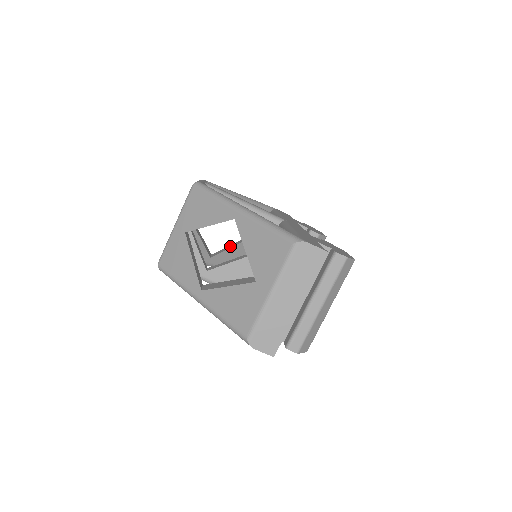
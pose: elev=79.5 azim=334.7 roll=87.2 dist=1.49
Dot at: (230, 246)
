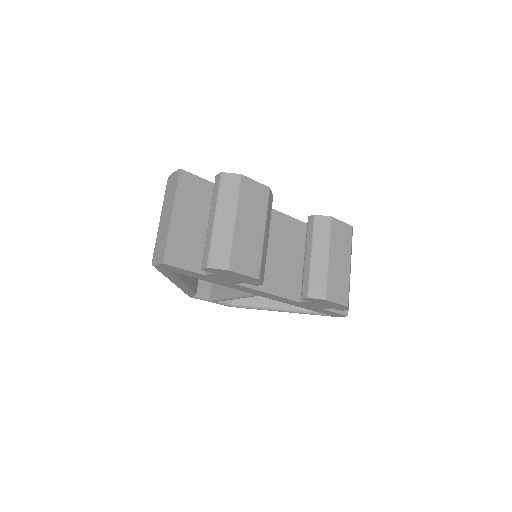
Dot at: occluded
